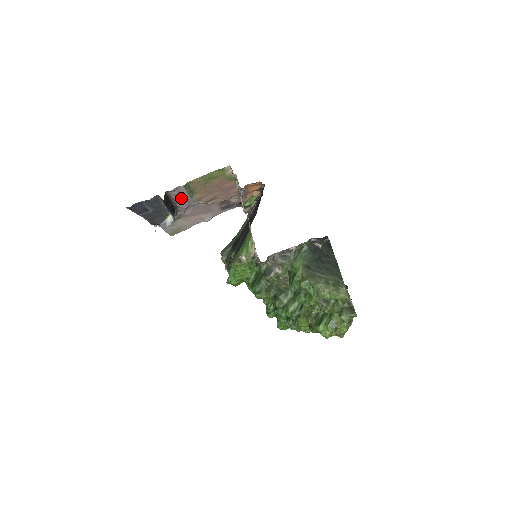
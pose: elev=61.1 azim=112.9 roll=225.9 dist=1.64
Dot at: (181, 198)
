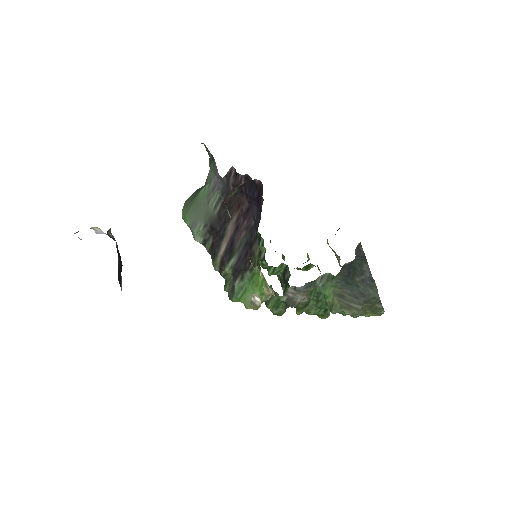
Dot at: occluded
